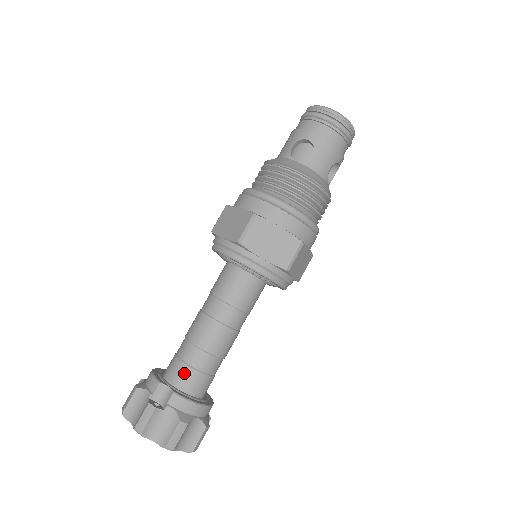
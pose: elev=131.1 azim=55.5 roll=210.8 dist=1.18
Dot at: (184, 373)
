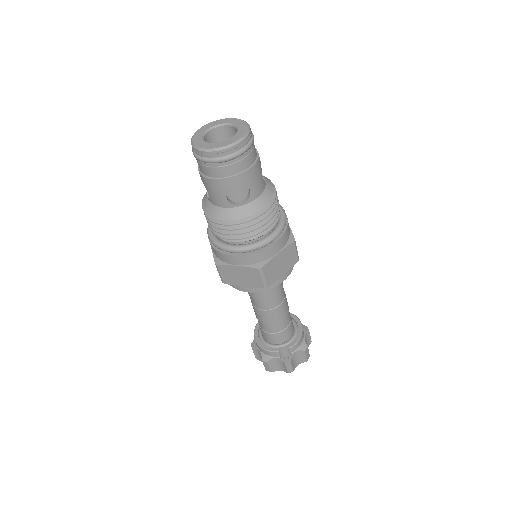
Dot at: (282, 336)
